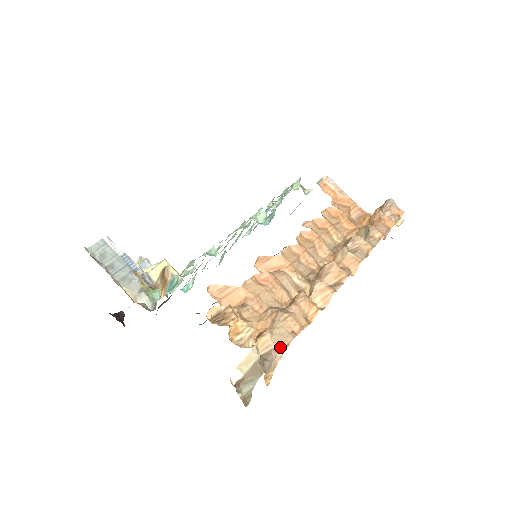
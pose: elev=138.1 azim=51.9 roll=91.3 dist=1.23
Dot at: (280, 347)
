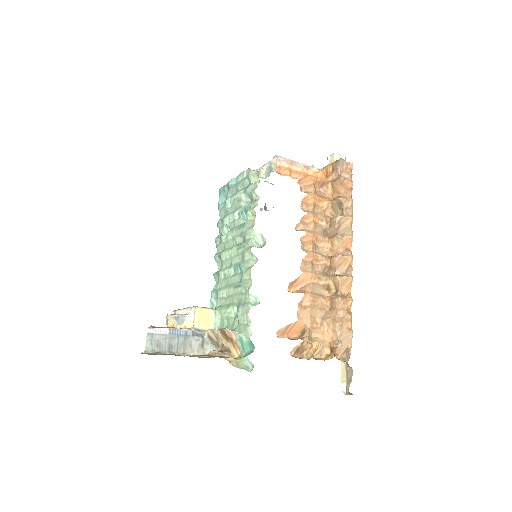
Dot at: (349, 346)
